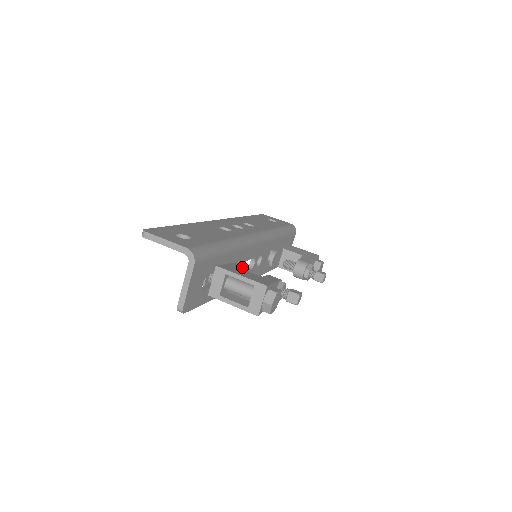
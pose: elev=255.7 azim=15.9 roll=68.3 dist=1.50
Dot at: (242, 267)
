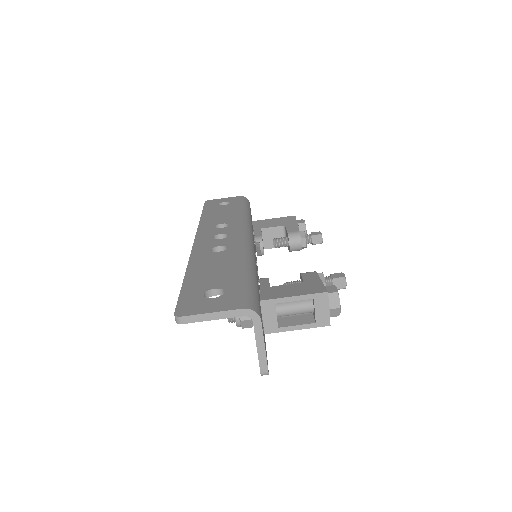
Dot at: occluded
